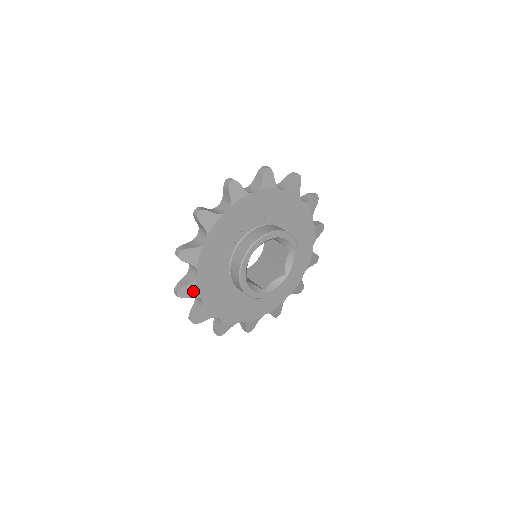
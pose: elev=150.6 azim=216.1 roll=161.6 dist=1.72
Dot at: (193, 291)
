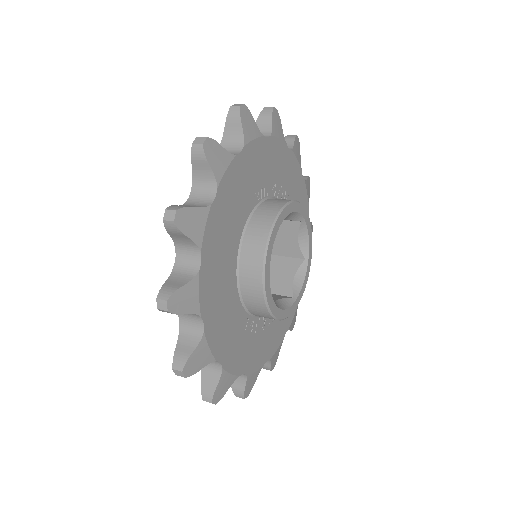
Dot at: (198, 228)
